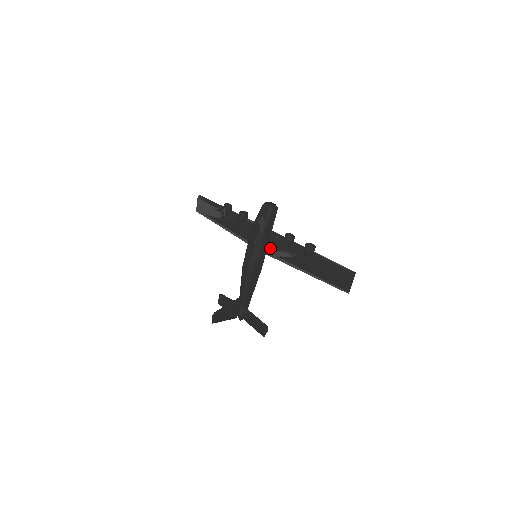
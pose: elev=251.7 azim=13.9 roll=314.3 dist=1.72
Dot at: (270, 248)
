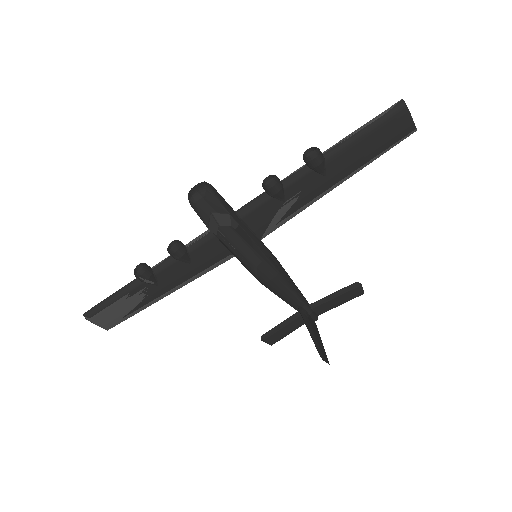
Dot at: (261, 227)
